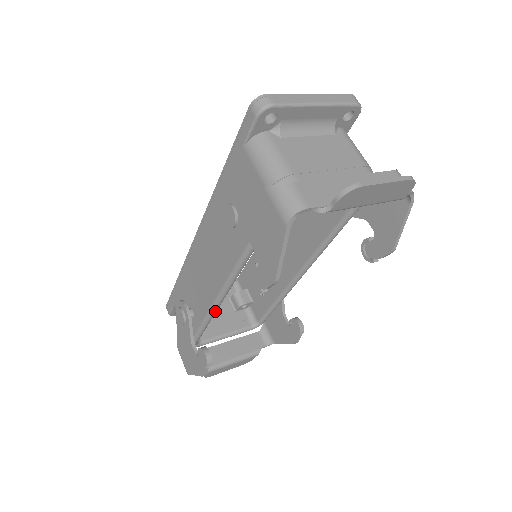
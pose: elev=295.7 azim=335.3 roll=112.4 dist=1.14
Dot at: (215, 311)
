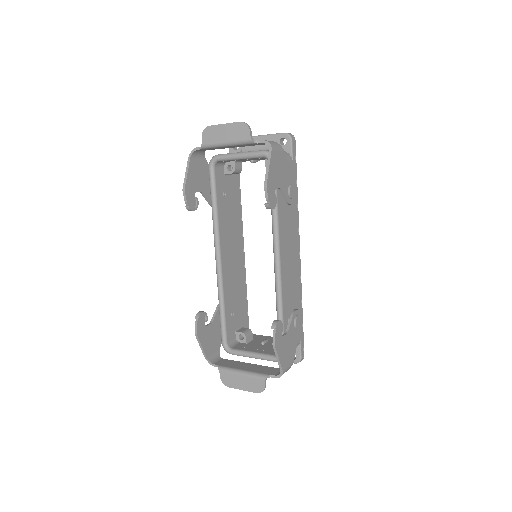
Dot at: (219, 287)
